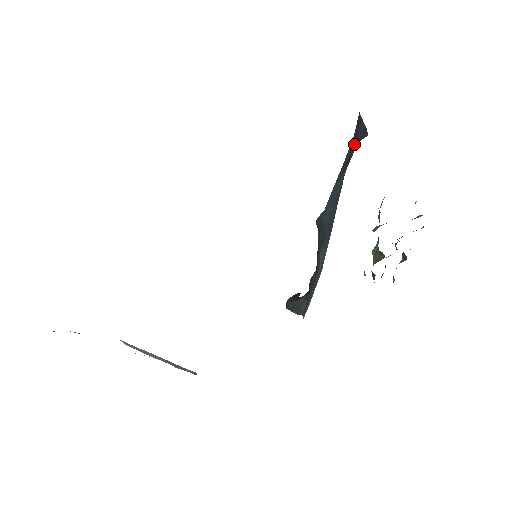
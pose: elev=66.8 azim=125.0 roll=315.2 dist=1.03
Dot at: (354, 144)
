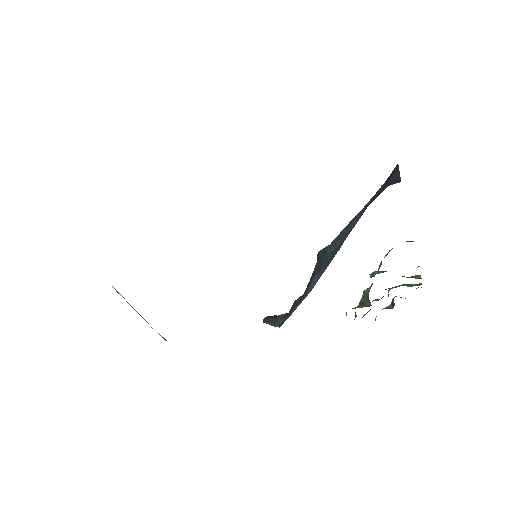
Dot at: (383, 187)
